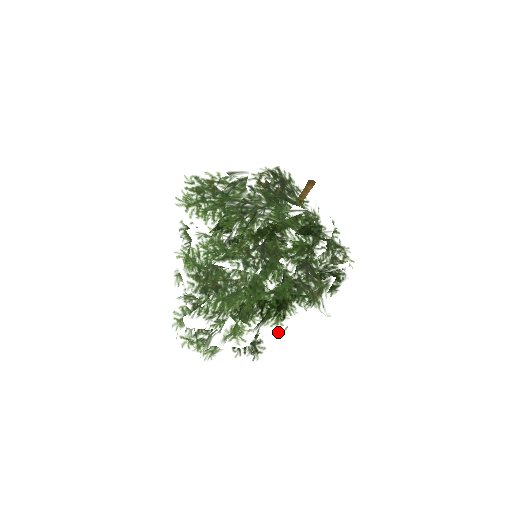
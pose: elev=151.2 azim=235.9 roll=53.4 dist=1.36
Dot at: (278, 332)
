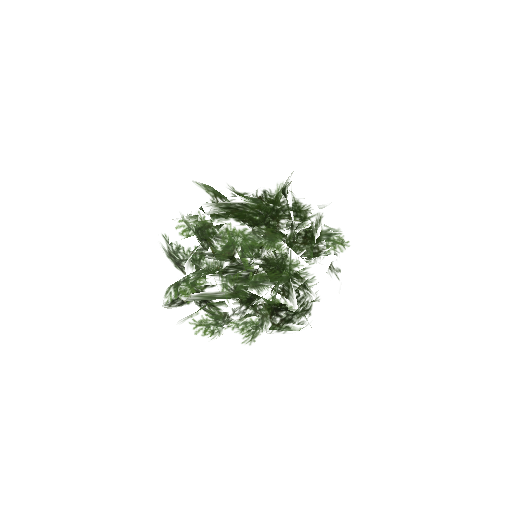
Dot at: (315, 295)
